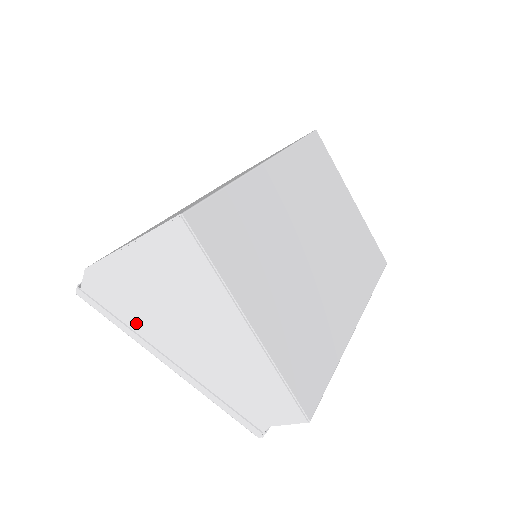
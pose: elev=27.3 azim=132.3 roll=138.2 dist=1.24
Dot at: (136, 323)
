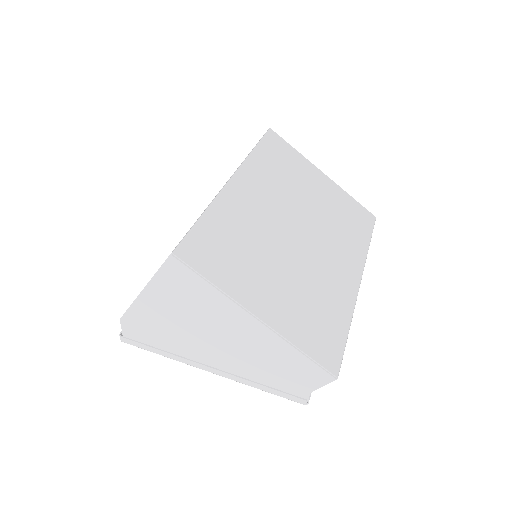
Dot at: (175, 348)
